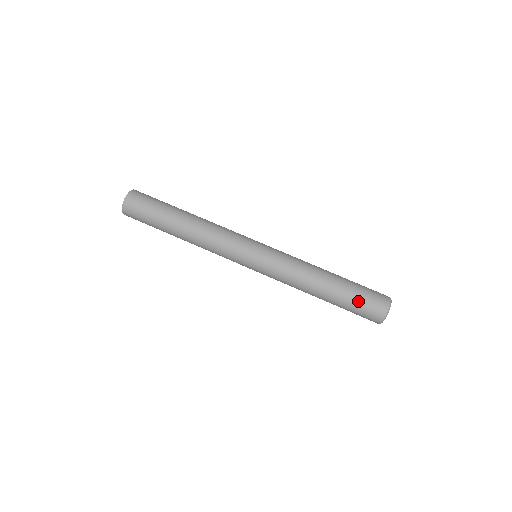
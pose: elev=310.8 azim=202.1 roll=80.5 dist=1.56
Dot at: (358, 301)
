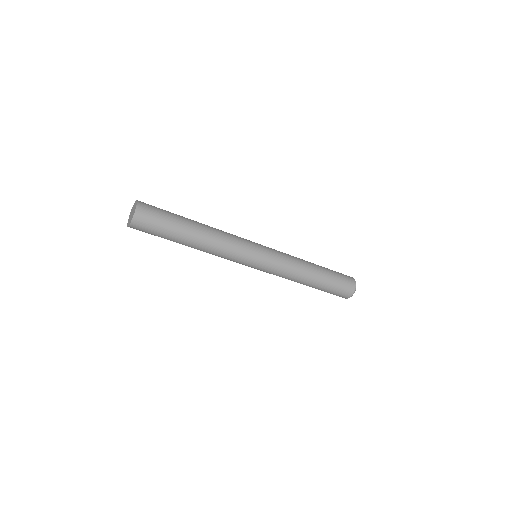
Dot at: (331, 292)
